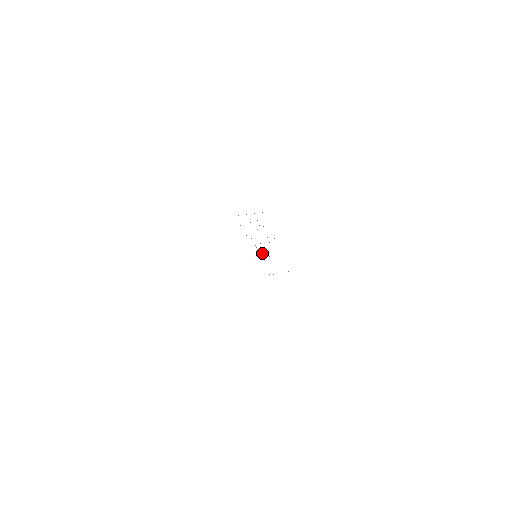
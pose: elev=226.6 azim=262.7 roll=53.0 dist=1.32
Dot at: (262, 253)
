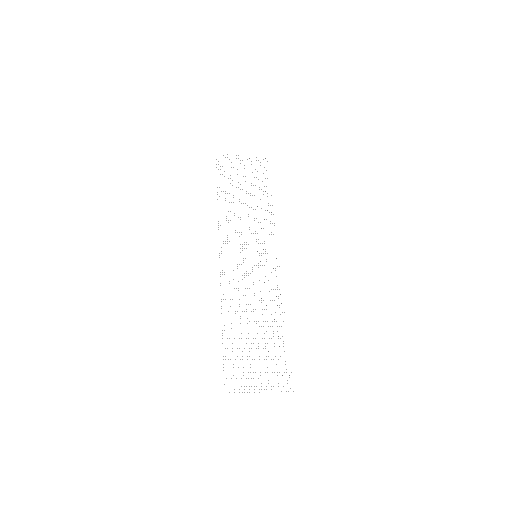
Dot at: occluded
